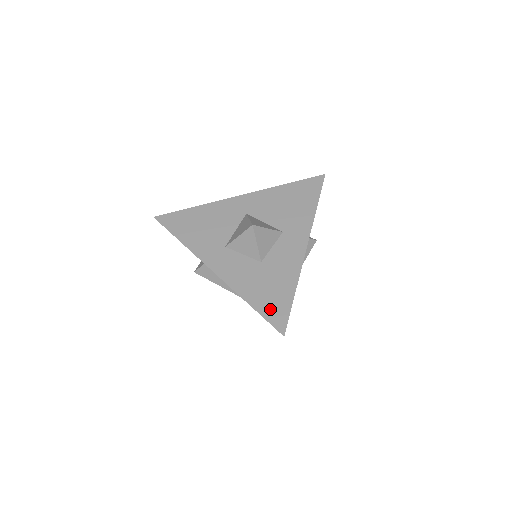
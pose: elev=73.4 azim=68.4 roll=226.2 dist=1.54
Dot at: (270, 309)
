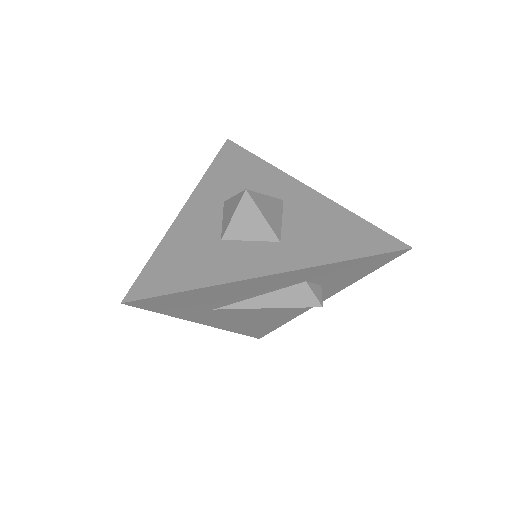
Dot at: (156, 274)
